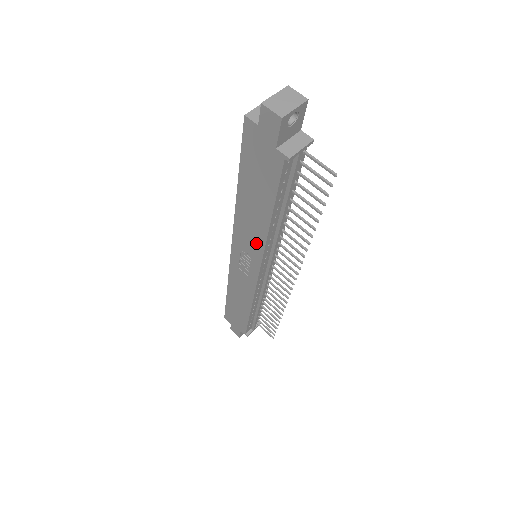
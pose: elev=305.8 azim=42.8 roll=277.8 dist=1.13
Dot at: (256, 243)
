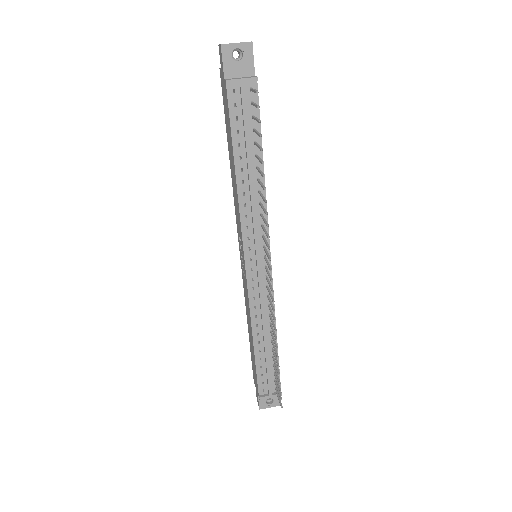
Dot at: (239, 216)
